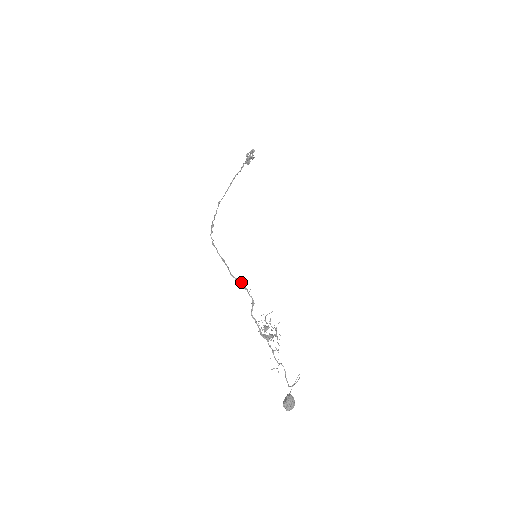
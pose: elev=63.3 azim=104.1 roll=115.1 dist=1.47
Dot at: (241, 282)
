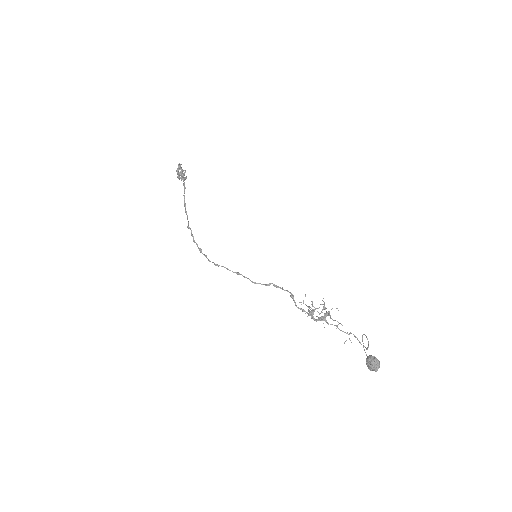
Dot at: (269, 283)
